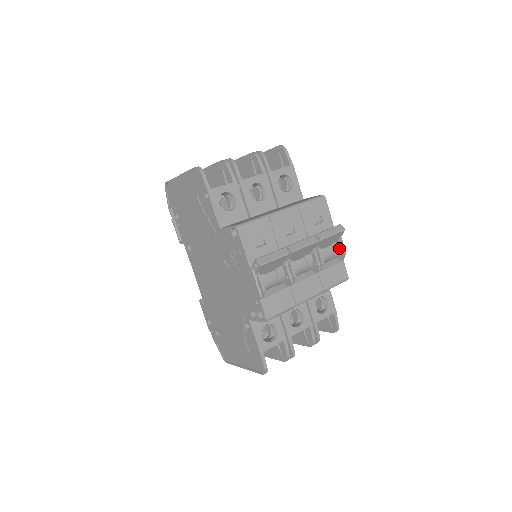
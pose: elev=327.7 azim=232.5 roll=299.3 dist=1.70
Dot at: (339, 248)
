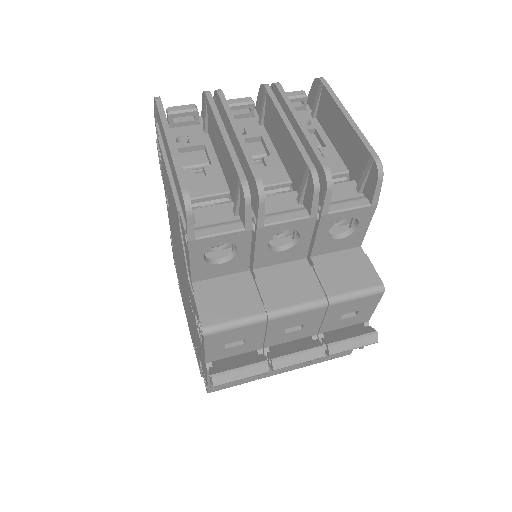
Dot at: occluded
